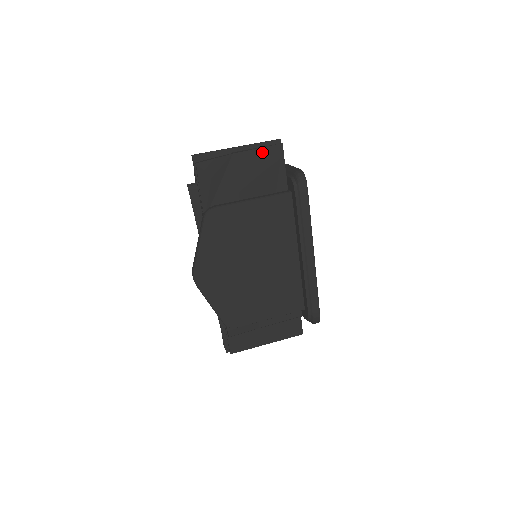
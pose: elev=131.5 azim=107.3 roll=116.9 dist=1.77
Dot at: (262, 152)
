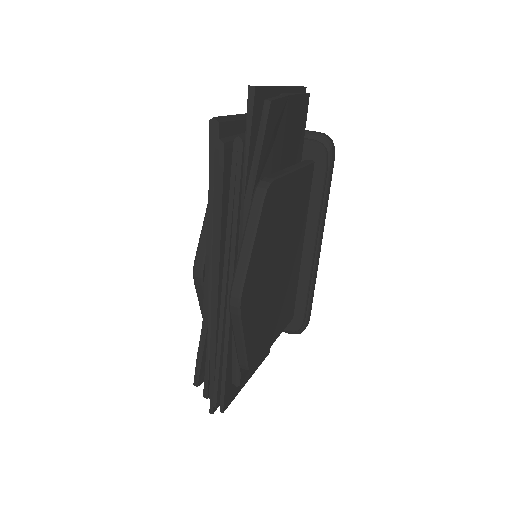
Dot at: (300, 101)
